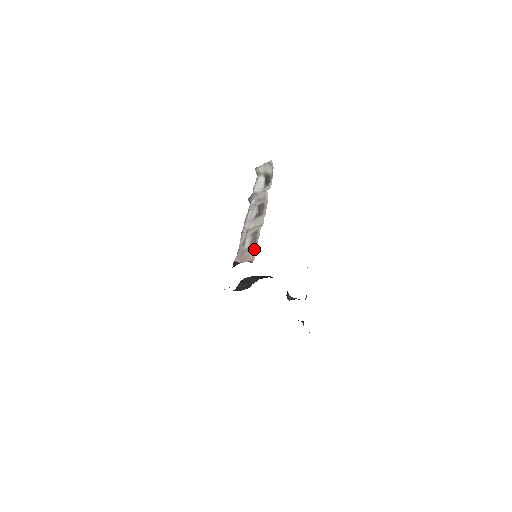
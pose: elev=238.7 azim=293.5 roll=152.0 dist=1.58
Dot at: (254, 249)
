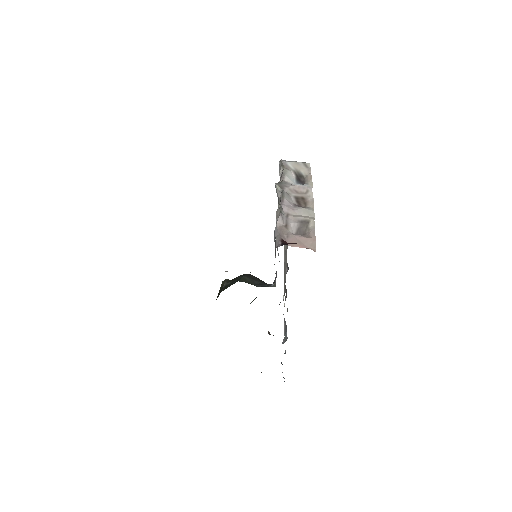
Dot at: (312, 238)
